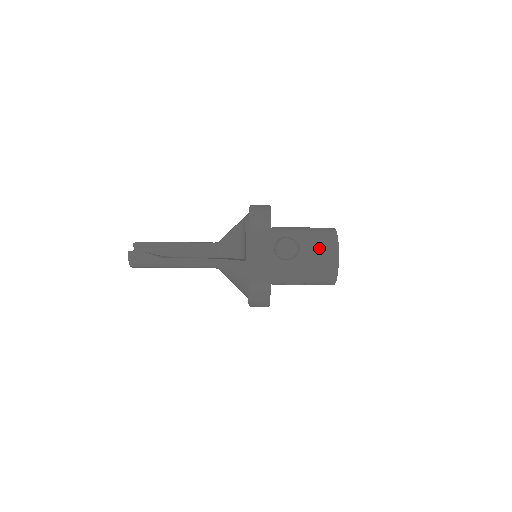
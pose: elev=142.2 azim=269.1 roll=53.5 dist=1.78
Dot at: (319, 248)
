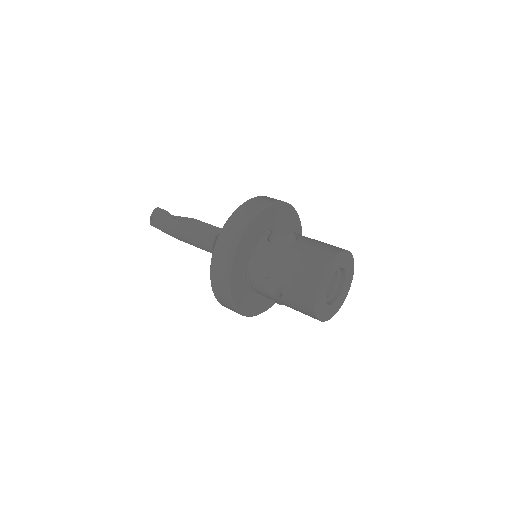
Dot at: (316, 247)
